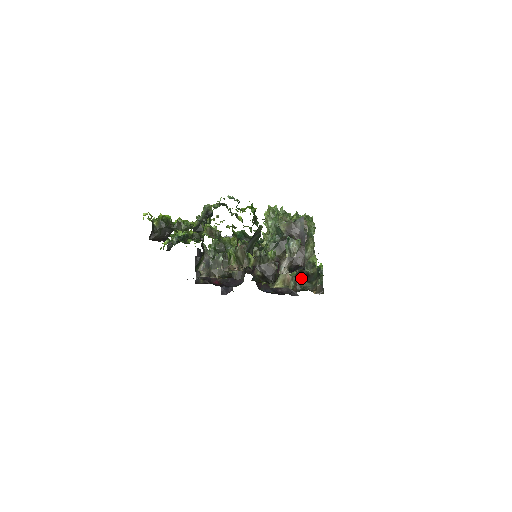
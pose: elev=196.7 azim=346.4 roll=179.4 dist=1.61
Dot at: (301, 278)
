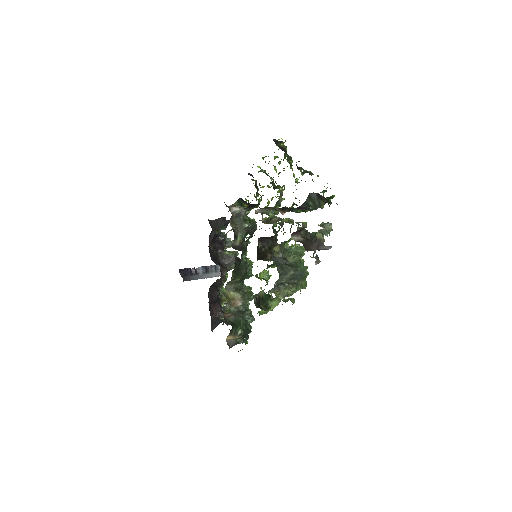
Dot at: (257, 297)
